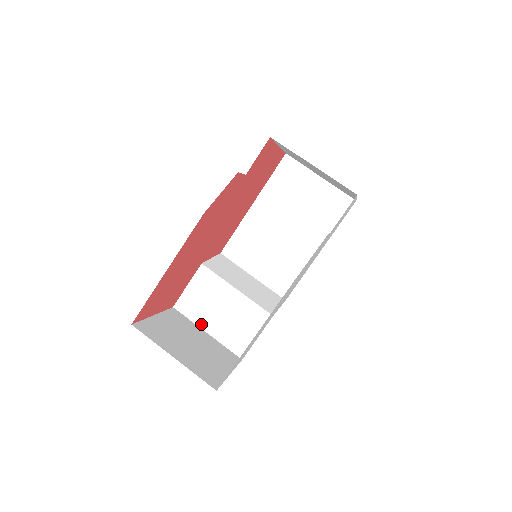
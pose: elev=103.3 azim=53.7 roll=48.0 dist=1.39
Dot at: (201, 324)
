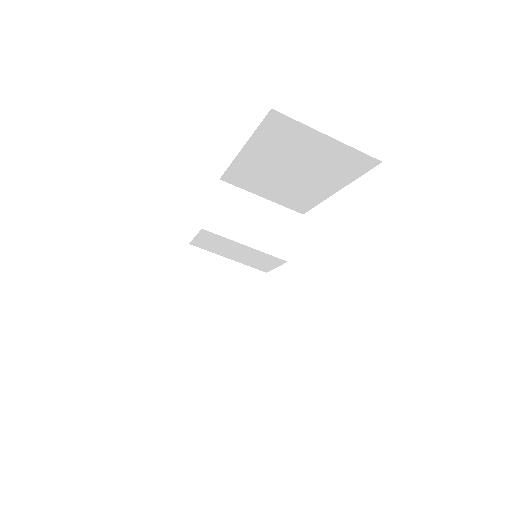
Dot at: (221, 255)
